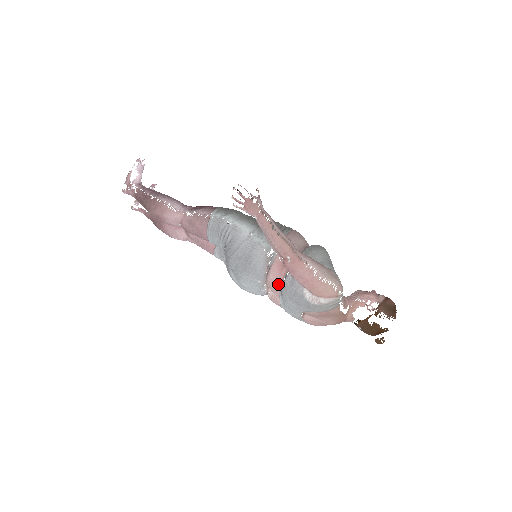
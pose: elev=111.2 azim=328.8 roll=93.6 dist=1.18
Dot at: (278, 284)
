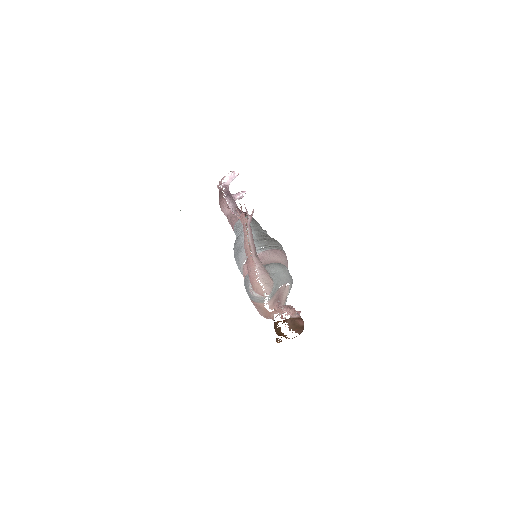
Dot at: (245, 274)
